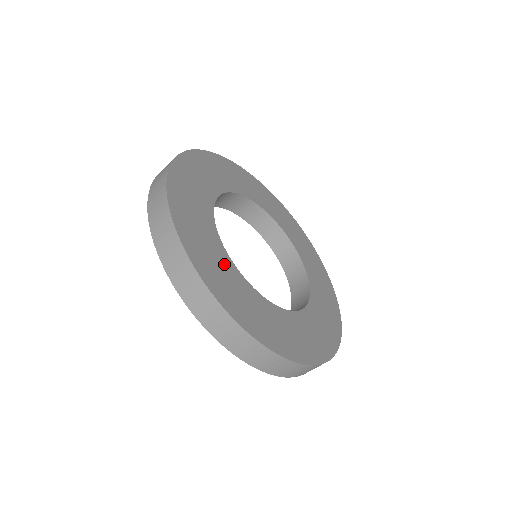
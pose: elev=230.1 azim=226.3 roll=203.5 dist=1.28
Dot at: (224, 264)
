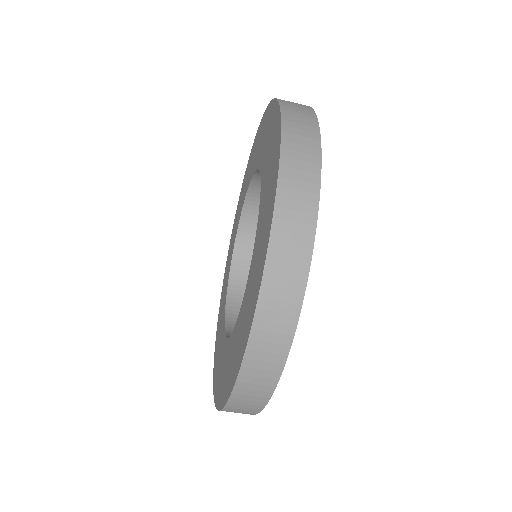
Dot at: occluded
